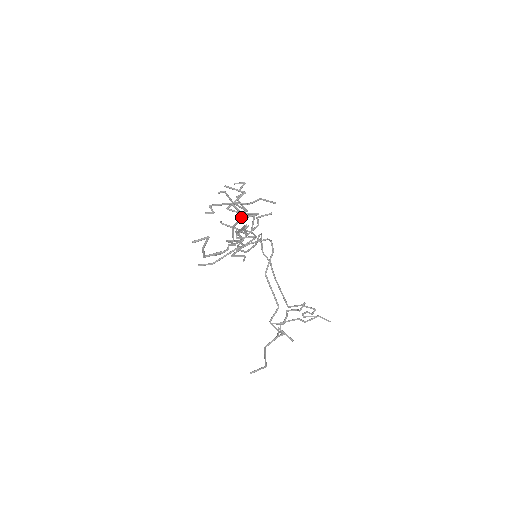
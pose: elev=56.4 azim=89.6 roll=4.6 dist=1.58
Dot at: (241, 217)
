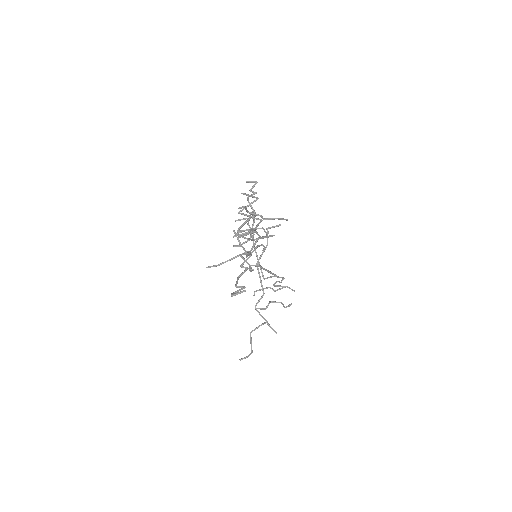
Dot at: (258, 237)
